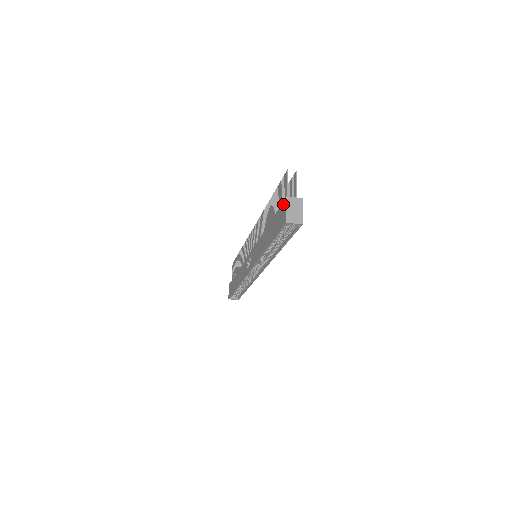
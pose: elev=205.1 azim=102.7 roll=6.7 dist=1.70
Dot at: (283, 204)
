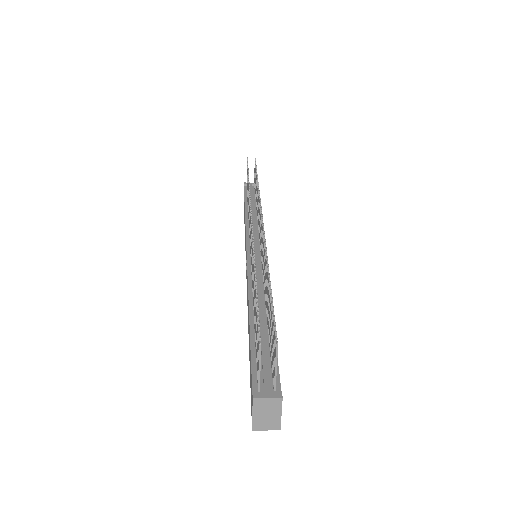
Dot at: occluded
